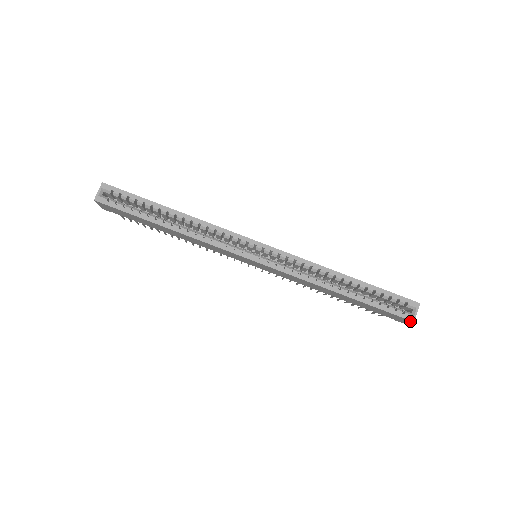
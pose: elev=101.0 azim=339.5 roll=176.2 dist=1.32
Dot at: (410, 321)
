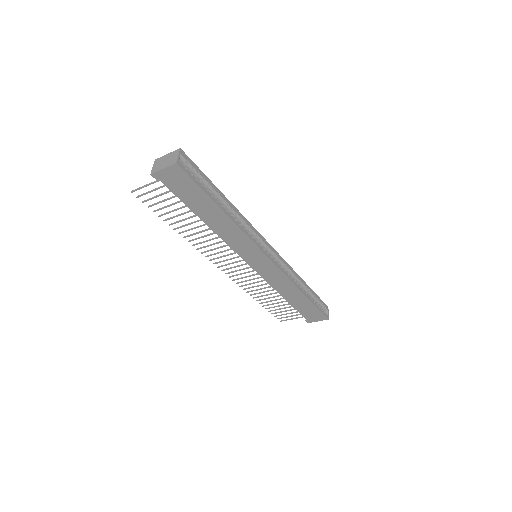
Dot at: (325, 319)
